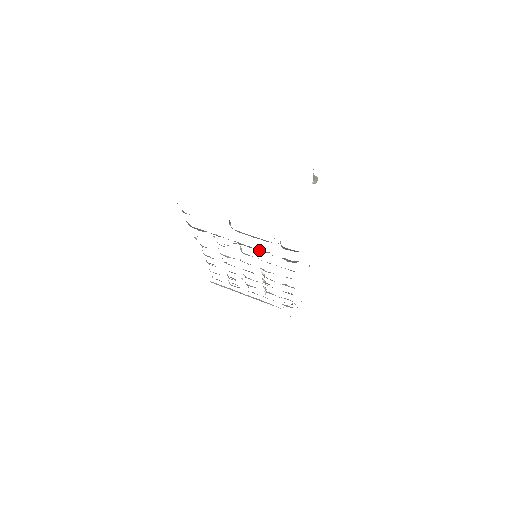
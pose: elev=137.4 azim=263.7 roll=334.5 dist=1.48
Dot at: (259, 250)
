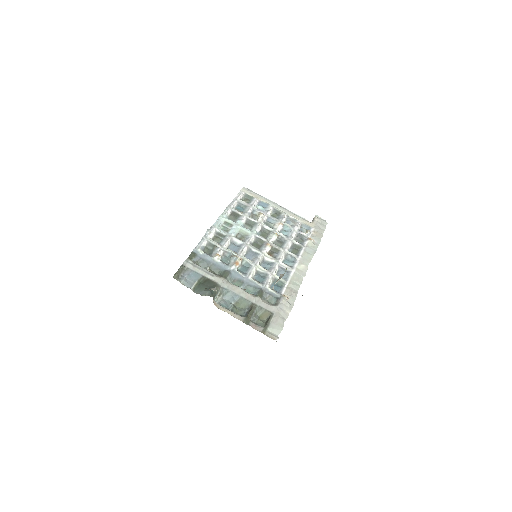
Dot at: (247, 286)
